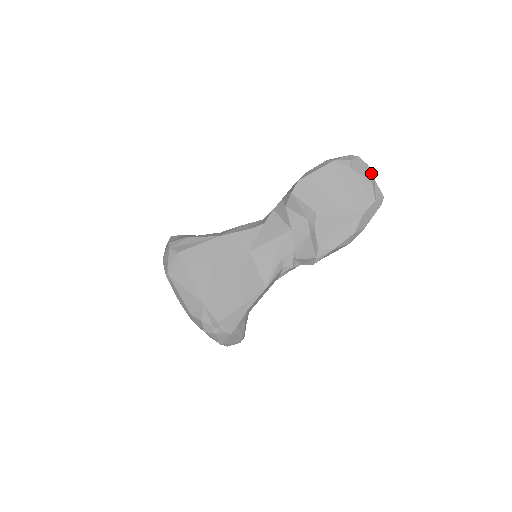
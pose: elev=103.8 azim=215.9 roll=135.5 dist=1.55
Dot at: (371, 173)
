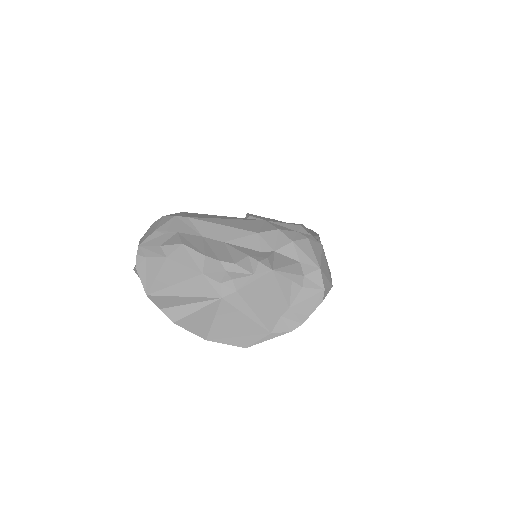
Dot at: occluded
